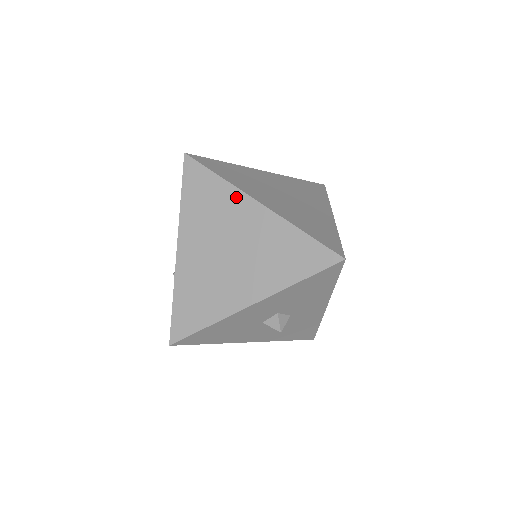
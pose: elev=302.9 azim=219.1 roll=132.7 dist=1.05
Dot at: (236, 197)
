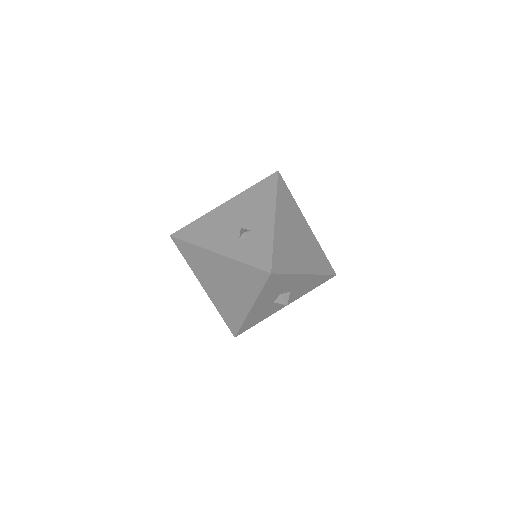
Dot at: (300, 214)
